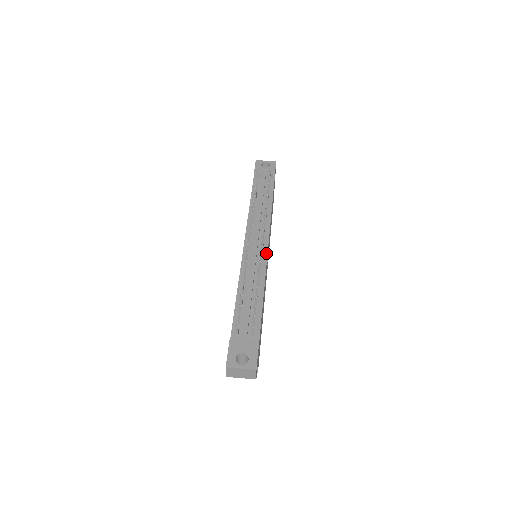
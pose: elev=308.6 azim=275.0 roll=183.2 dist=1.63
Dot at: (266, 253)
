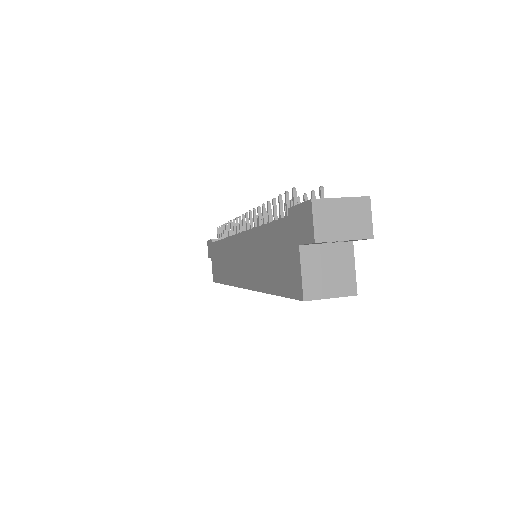
Dot at: occluded
